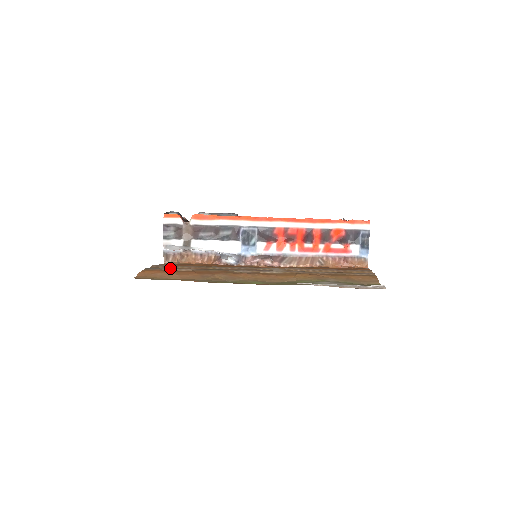
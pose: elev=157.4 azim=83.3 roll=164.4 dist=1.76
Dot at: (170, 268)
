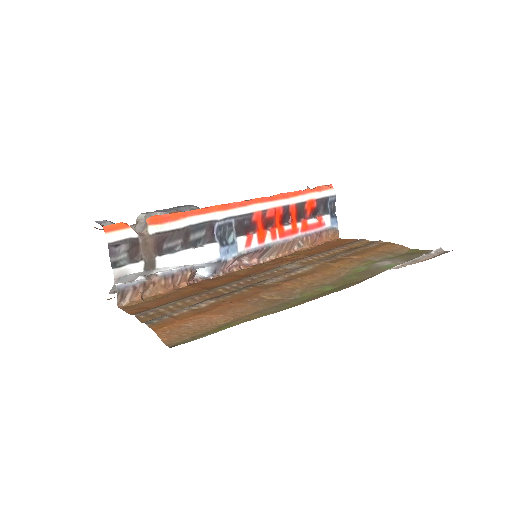
Dot at: (181, 309)
